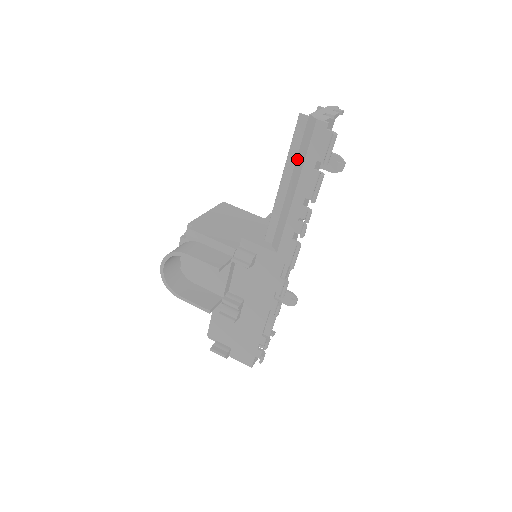
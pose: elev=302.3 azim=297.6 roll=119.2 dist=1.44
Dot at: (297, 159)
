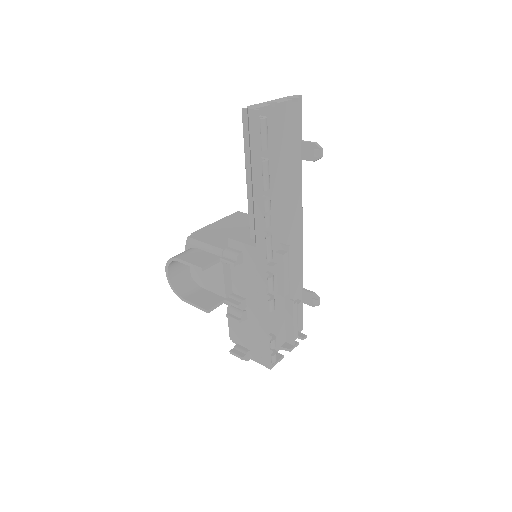
Dot at: (249, 152)
